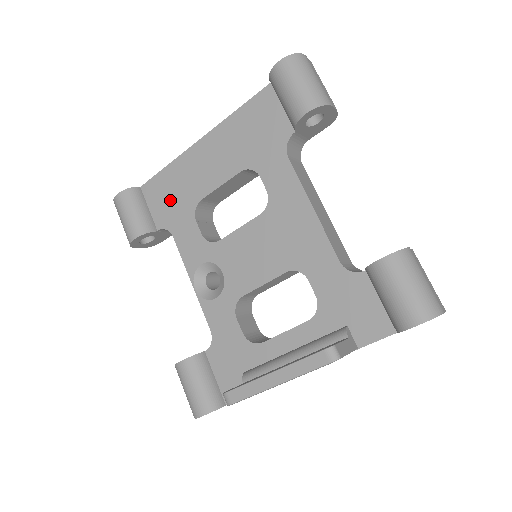
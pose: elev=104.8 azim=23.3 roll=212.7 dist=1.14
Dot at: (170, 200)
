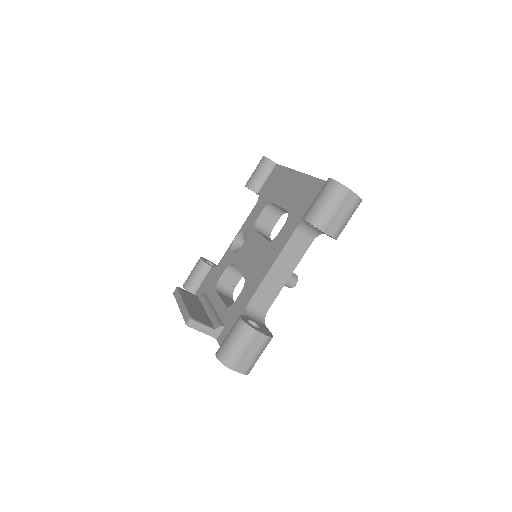
Dot at: (271, 186)
